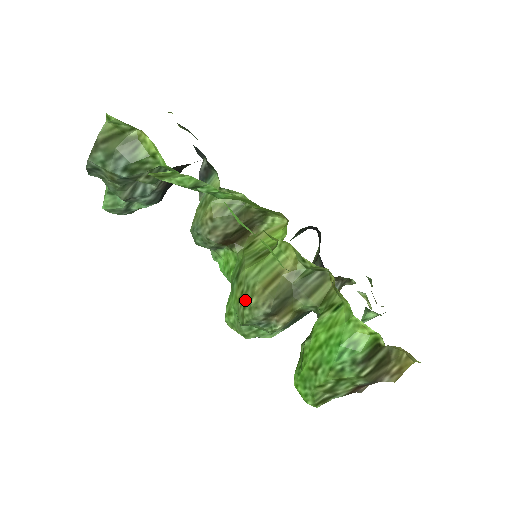
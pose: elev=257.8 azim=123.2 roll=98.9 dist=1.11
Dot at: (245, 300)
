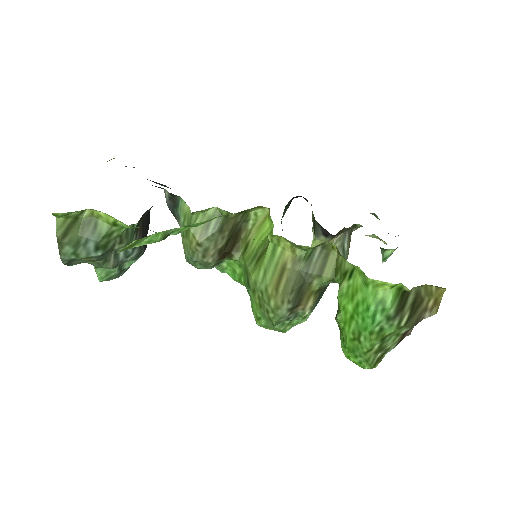
Dot at: (265, 305)
